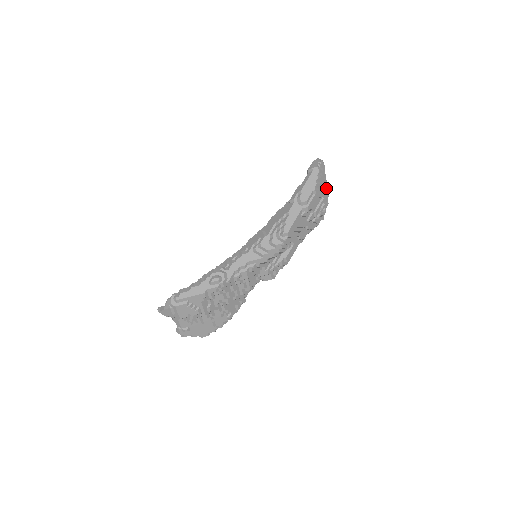
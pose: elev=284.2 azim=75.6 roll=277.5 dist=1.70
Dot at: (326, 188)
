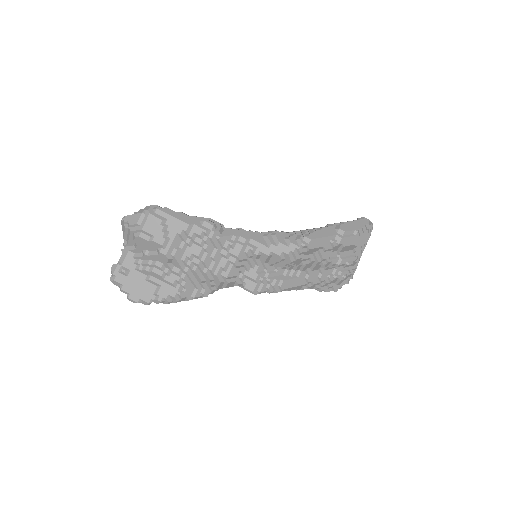
Dot at: occluded
